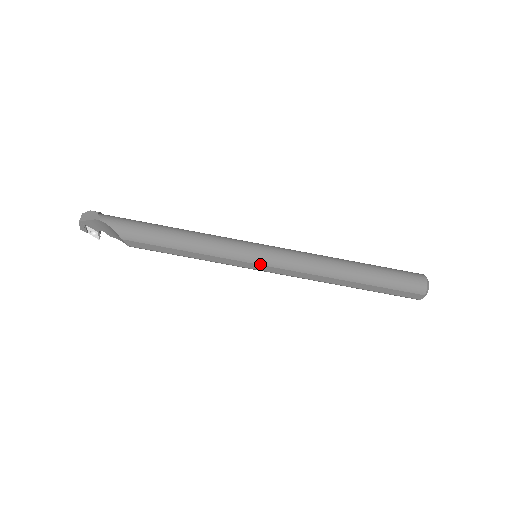
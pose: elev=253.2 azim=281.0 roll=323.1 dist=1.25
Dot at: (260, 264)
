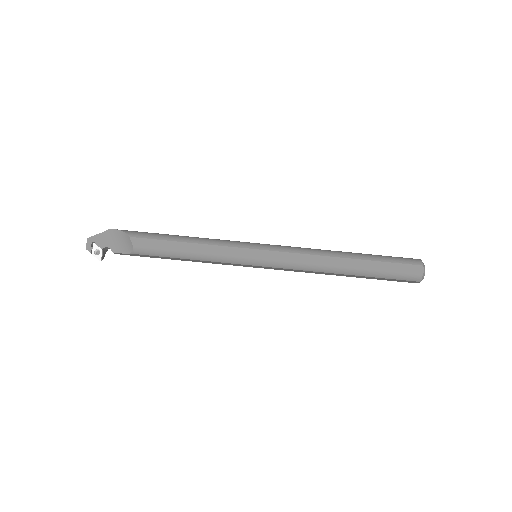
Dot at: (261, 249)
